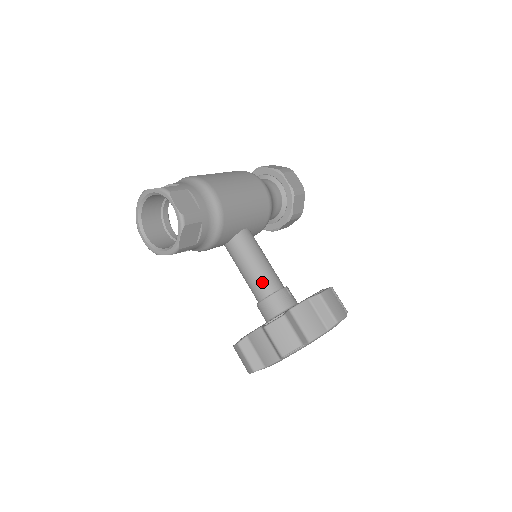
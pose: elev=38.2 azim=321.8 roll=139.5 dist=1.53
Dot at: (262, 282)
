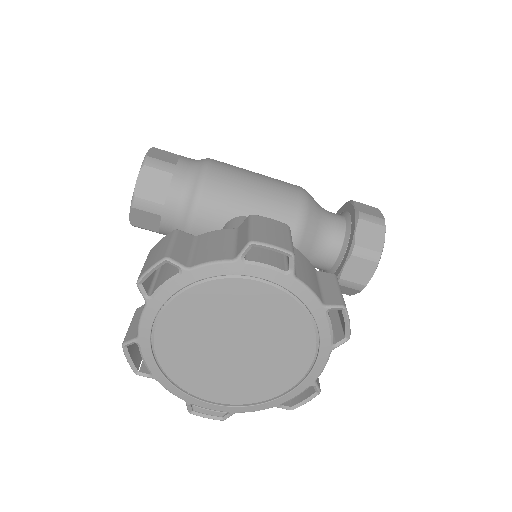
Dot at: occluded
